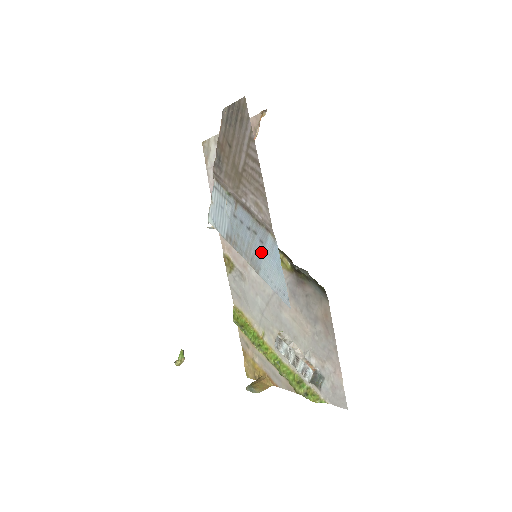
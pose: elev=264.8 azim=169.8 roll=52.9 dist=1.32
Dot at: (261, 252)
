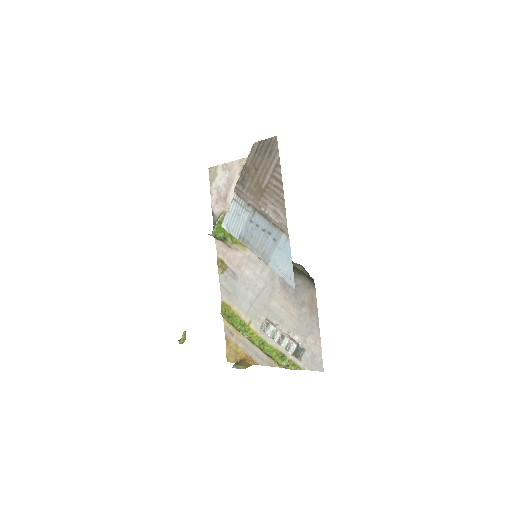
Dot at: (273, 248)
